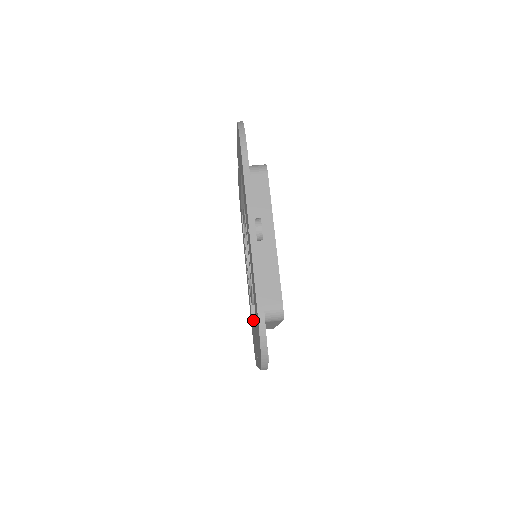
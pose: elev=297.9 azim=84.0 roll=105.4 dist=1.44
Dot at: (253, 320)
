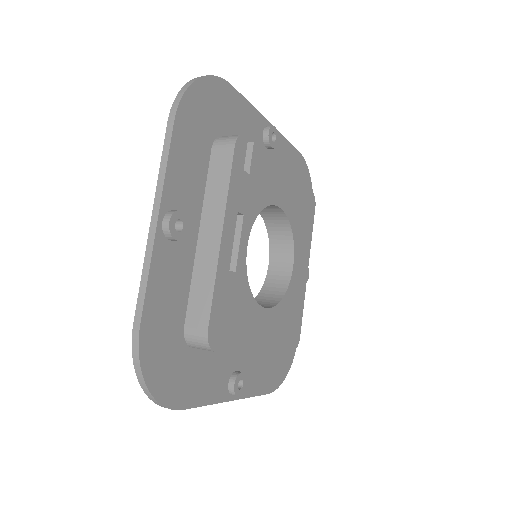
Dot at: occluded
